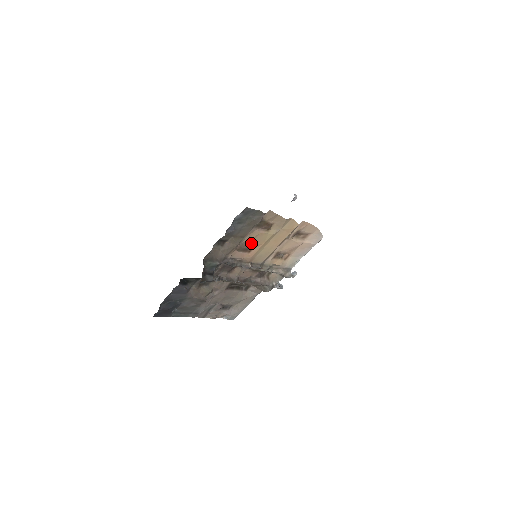
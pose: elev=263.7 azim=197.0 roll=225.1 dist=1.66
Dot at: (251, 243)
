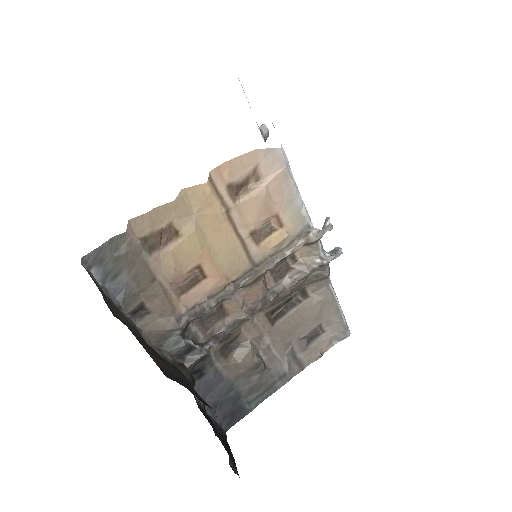
Dot at: (186, 269)
